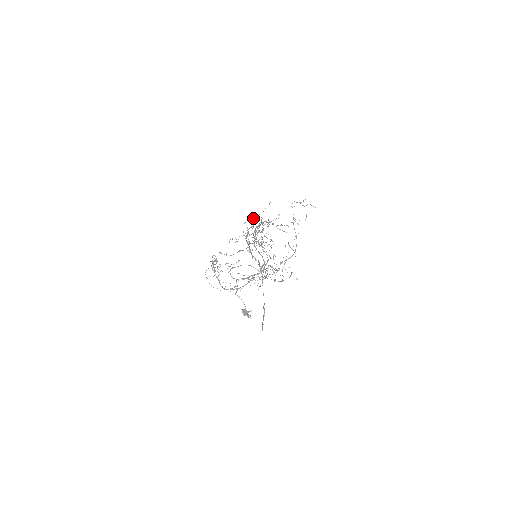
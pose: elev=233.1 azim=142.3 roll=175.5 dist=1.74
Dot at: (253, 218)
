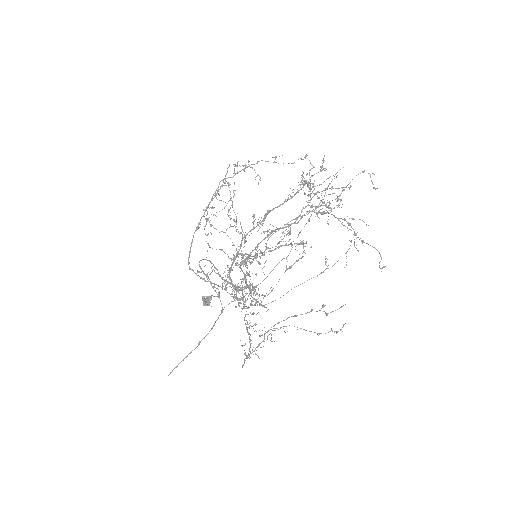
Dot at: (303, 183)
